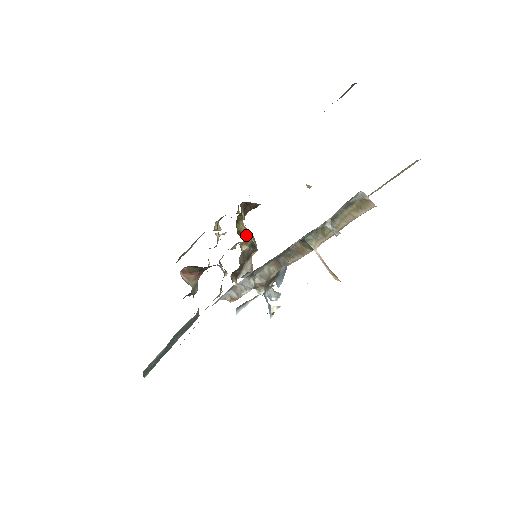
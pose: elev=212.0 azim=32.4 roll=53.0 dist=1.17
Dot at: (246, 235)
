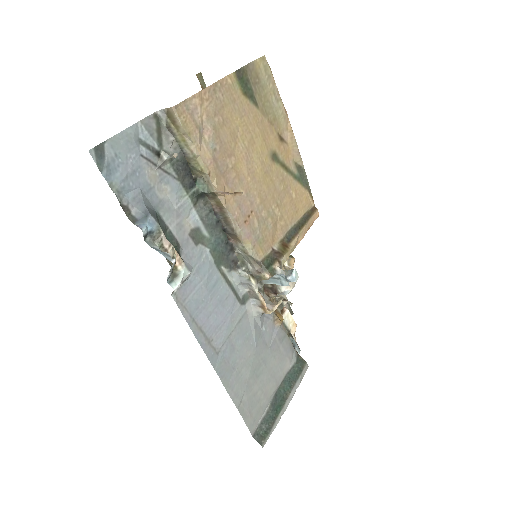
Dot at: occluded
